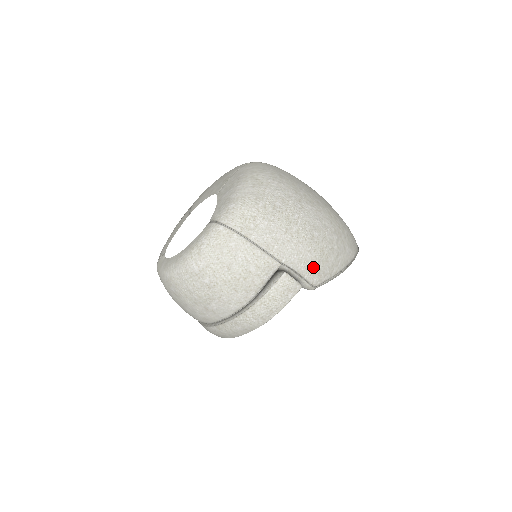
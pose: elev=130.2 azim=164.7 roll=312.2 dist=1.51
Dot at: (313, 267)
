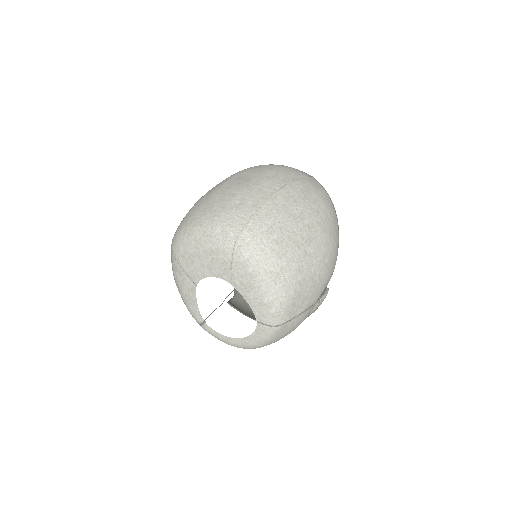
Dot at: (331, 275)
